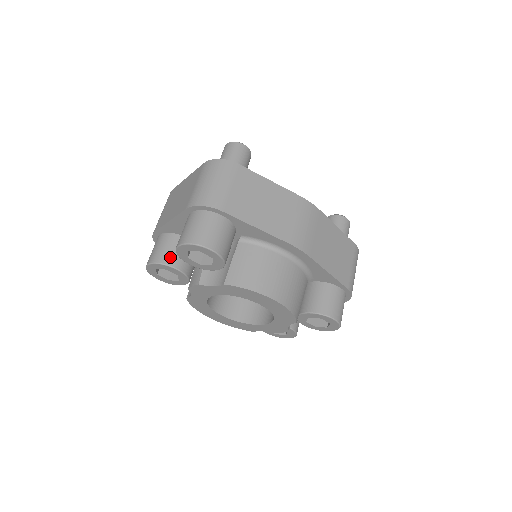
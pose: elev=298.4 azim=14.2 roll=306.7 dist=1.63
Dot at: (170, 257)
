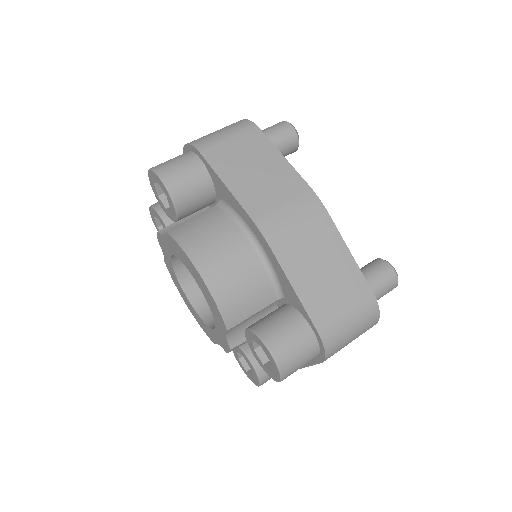
Dot at: occluded
